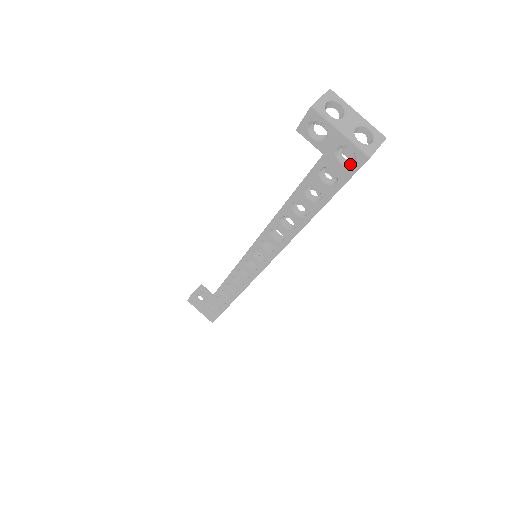
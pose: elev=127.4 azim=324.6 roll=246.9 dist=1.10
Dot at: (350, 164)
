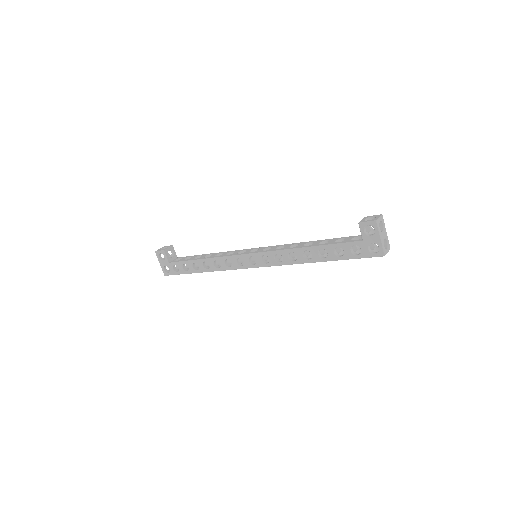
Dot at: (372, 252)
